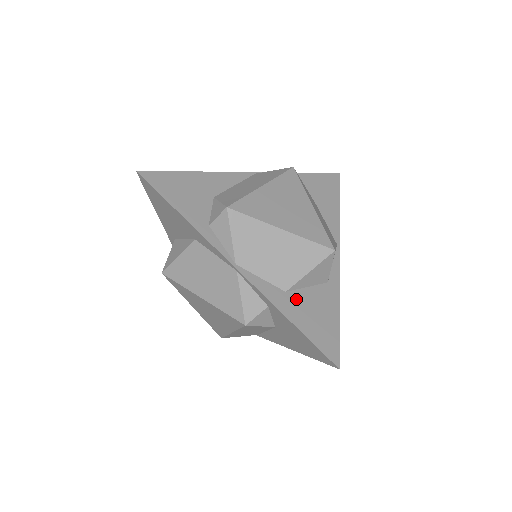
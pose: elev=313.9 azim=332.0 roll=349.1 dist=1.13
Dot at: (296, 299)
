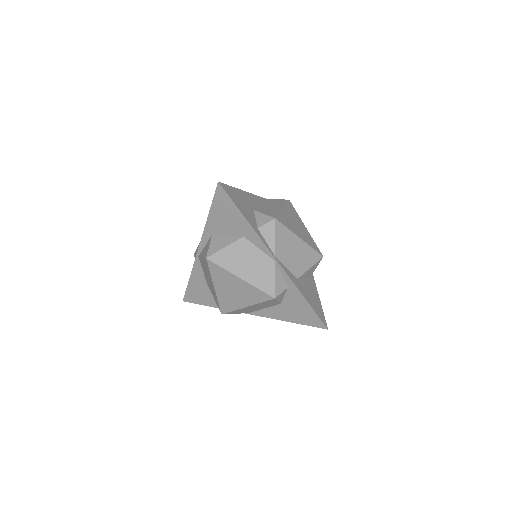
Dot at: (302, 284)
